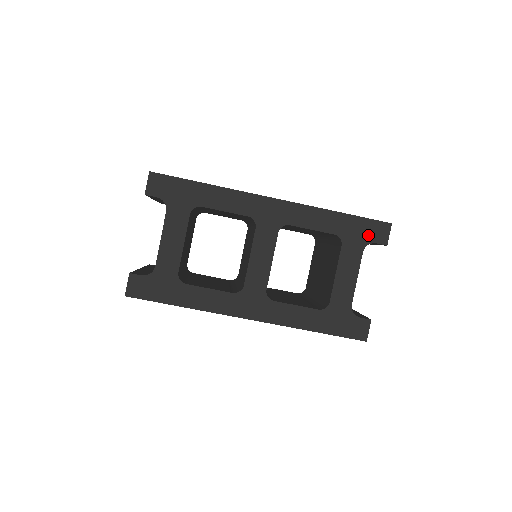
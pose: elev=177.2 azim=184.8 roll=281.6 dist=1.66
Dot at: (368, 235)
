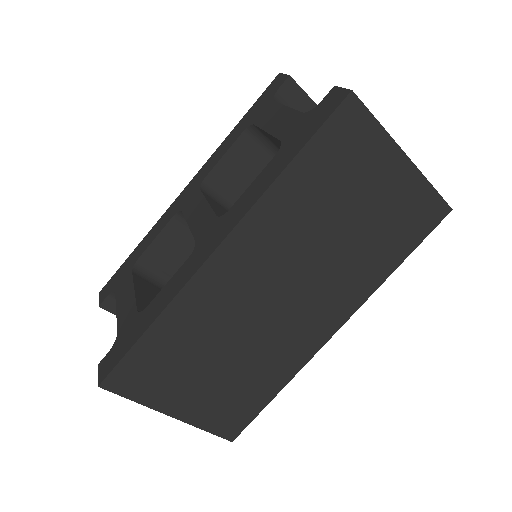
Dot at: (268, 97)
